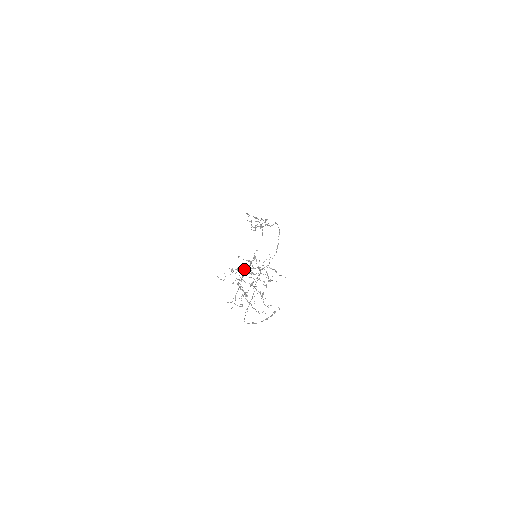
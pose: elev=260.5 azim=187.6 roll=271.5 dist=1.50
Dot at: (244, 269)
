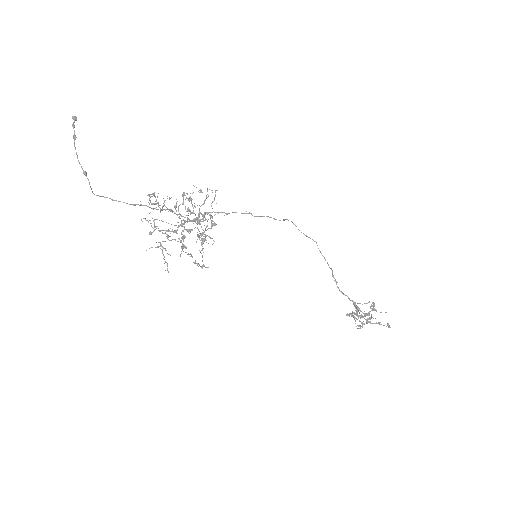
Dot at: occluded
